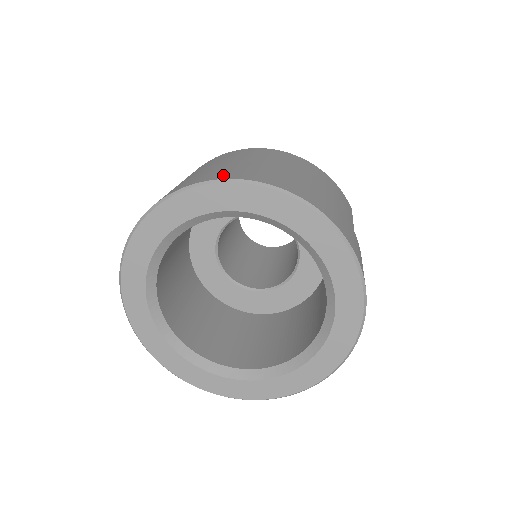
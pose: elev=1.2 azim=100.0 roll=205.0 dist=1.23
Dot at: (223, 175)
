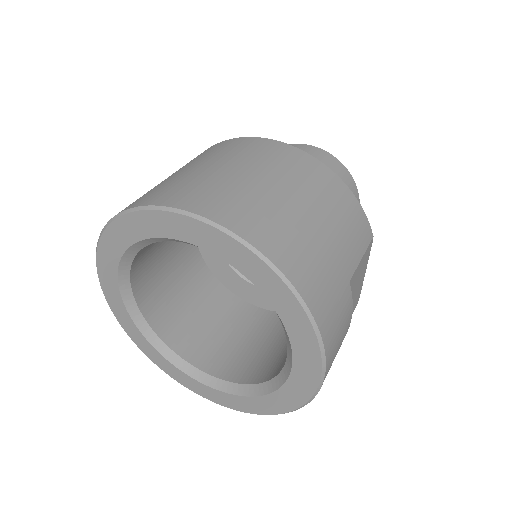
Dot at: (194, 201)
